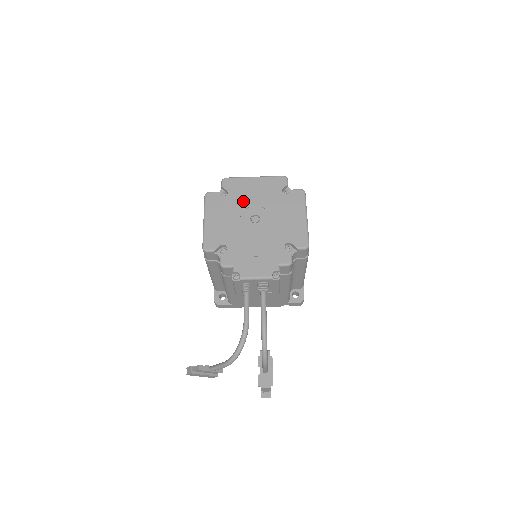
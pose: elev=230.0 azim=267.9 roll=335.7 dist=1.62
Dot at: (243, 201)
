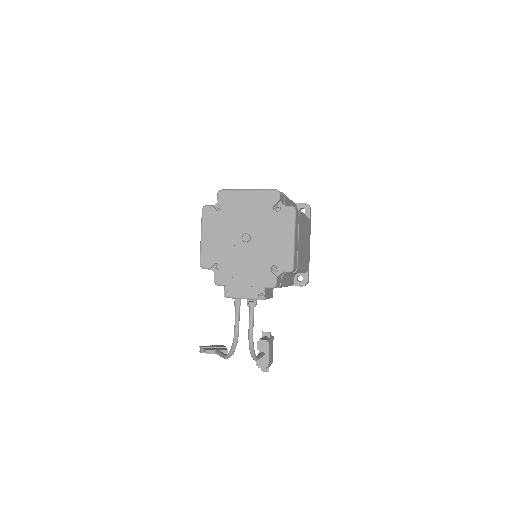
Dot at: (236, 218)
